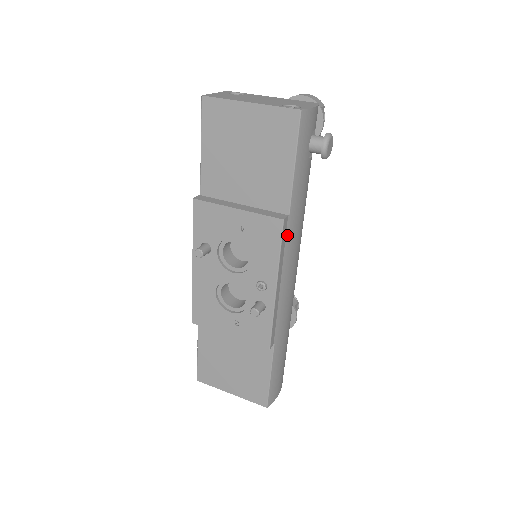
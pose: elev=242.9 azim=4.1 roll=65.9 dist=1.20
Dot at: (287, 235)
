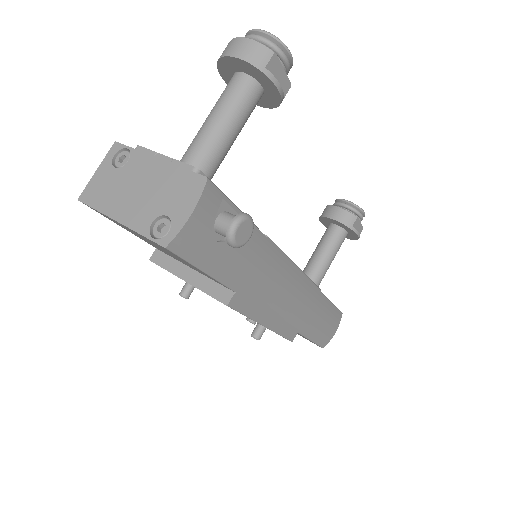
Dot at: (247, 299)
